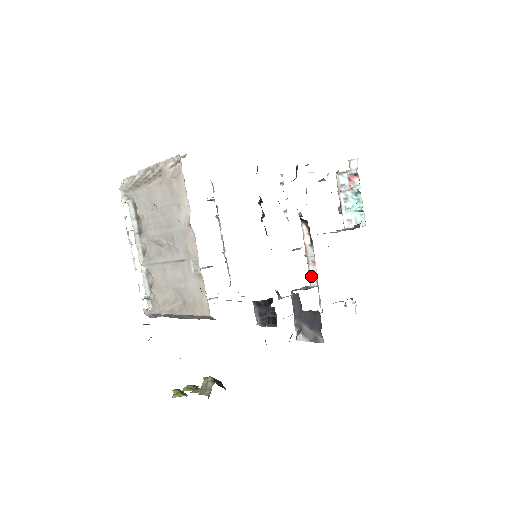
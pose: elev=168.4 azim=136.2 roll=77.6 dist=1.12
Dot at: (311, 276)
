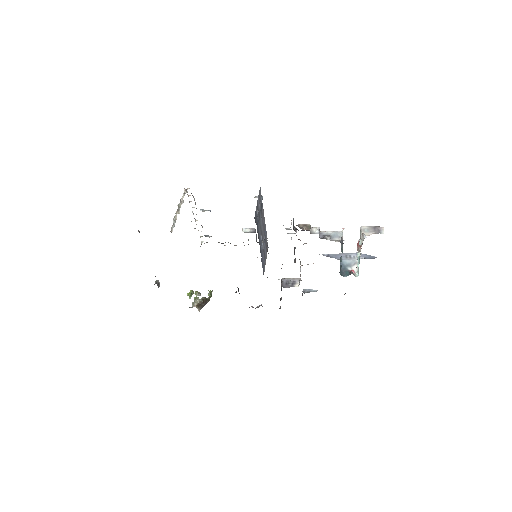
Dot at: occluded
